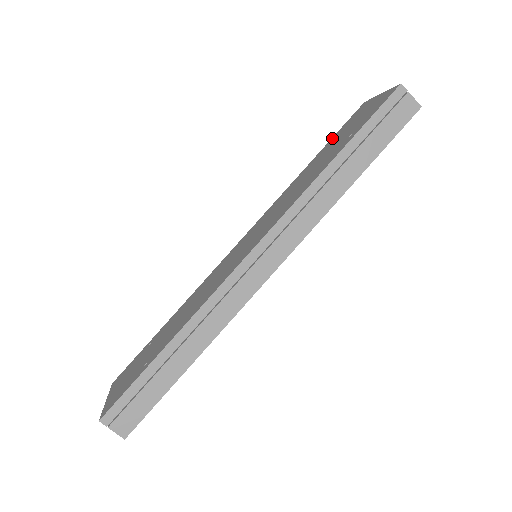
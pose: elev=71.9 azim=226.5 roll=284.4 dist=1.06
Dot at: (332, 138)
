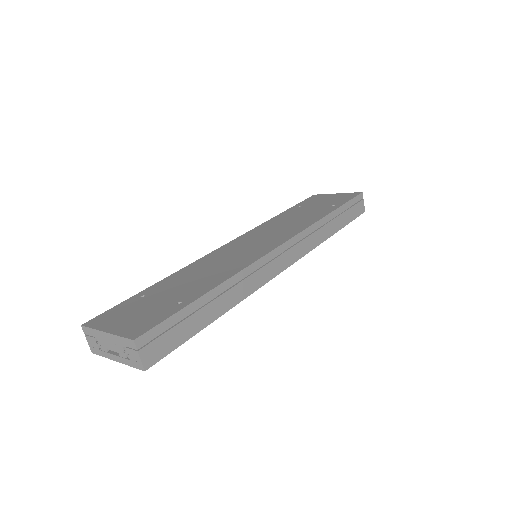
Dot at: (297, 205)
